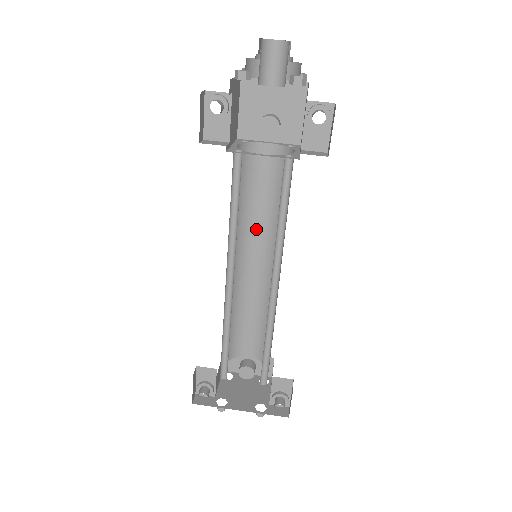
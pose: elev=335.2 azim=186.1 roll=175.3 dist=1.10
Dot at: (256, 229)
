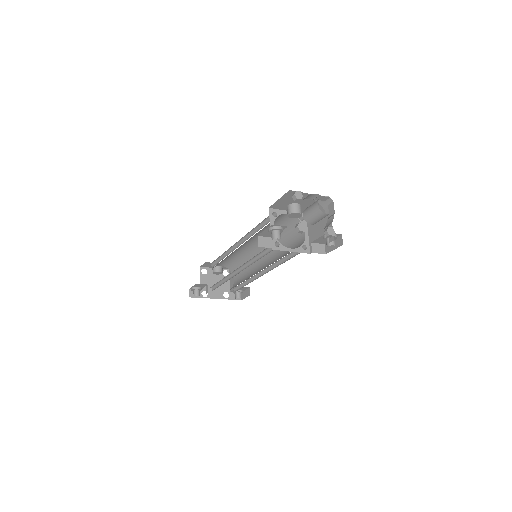
Dot at: (257, 236)
